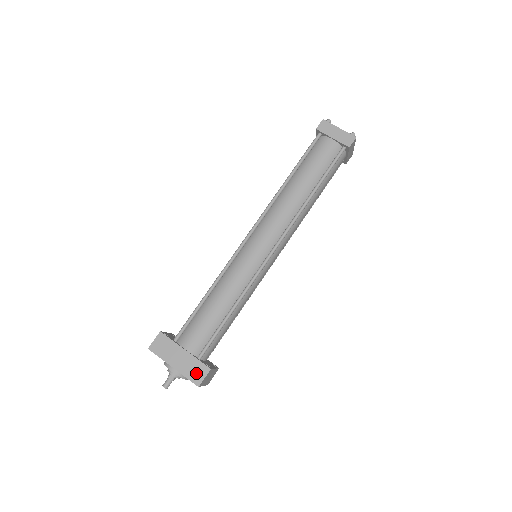
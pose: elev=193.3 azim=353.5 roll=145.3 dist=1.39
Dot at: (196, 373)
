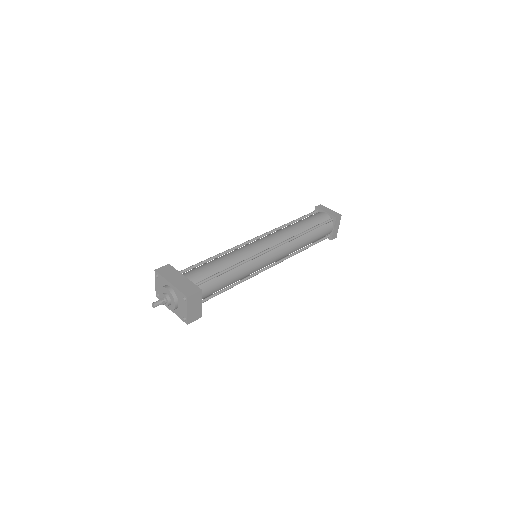
Dot at: (189, 290)
